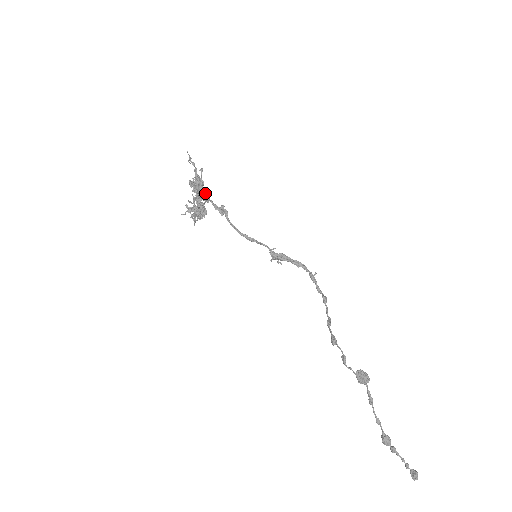
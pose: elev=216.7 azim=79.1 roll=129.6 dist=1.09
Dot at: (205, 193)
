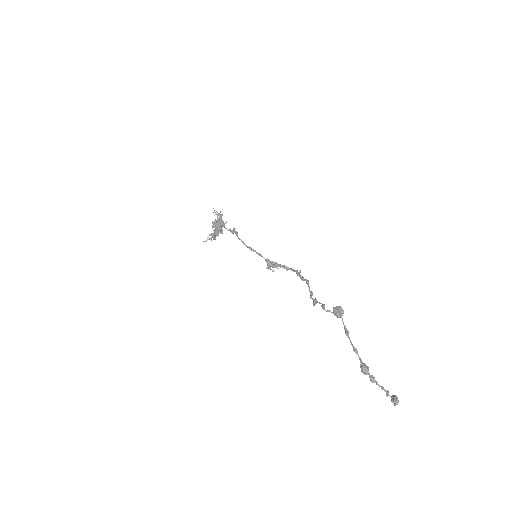
Dot at: (223, 221)
